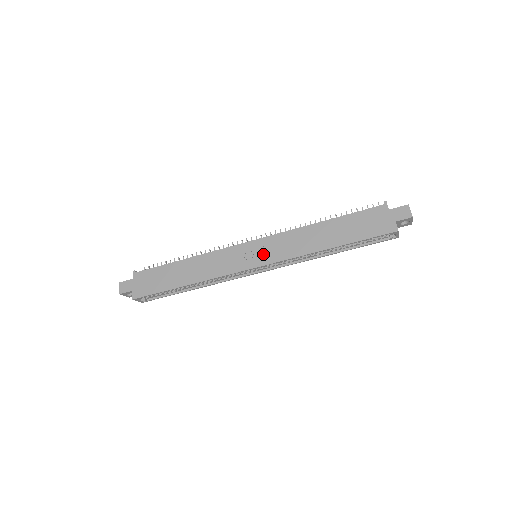
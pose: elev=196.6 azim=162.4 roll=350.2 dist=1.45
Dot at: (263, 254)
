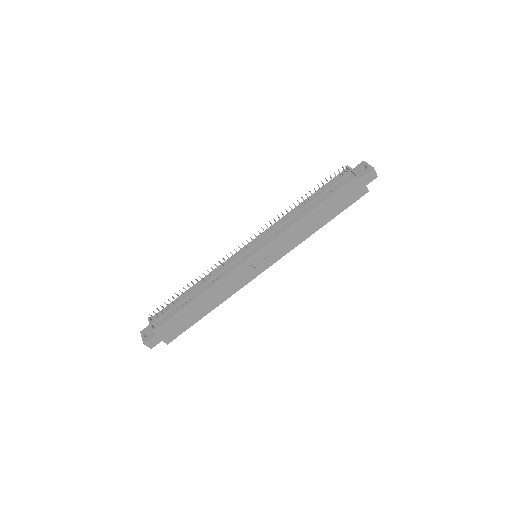
Dot at: (269, 258)
